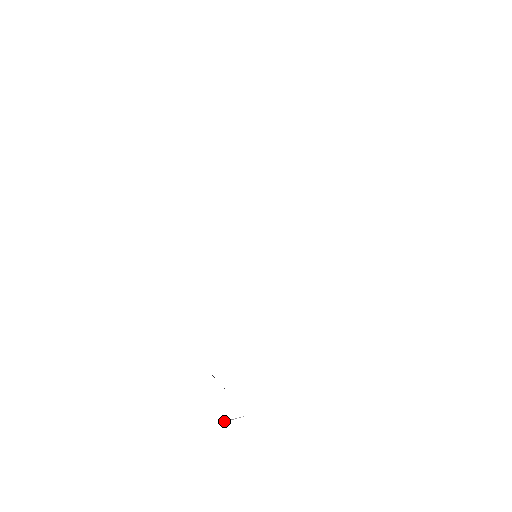
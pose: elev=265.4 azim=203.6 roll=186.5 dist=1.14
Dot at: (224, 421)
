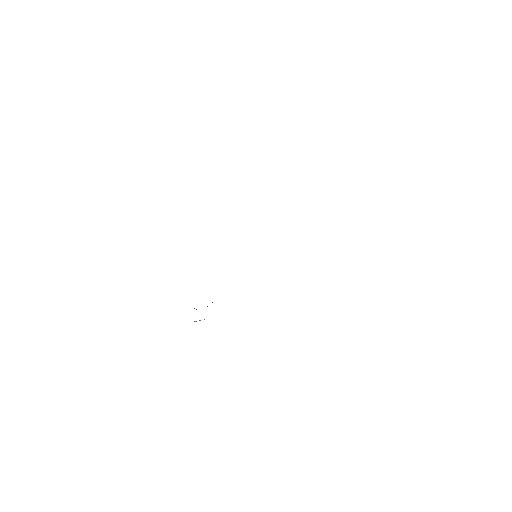
Dot at: occluded
